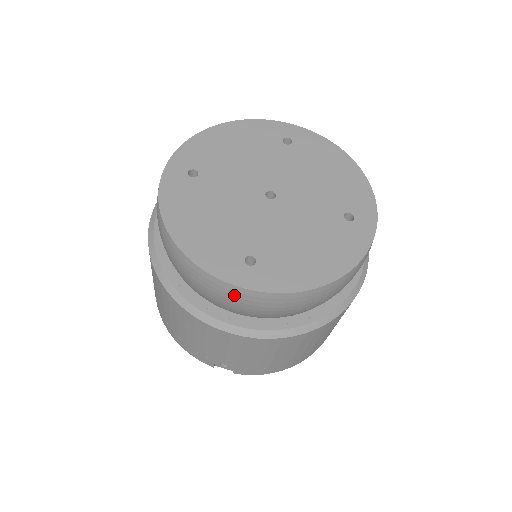
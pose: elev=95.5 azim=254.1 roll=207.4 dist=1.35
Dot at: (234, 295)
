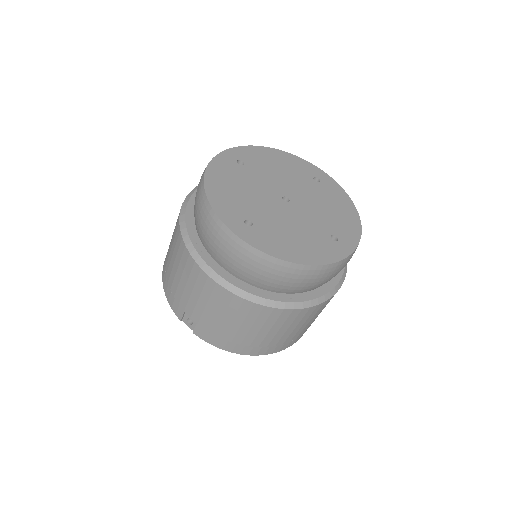
Dot at: (225, 238)
